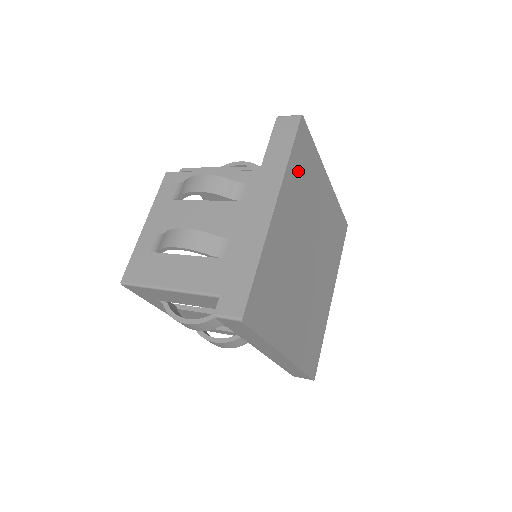
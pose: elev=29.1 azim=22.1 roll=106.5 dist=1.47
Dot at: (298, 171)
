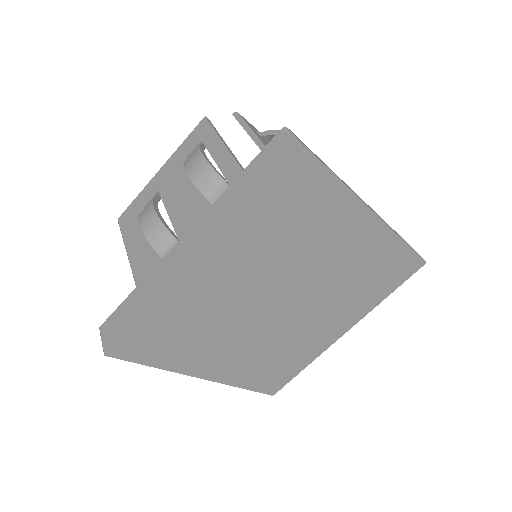
Dot at: (272, 216)
